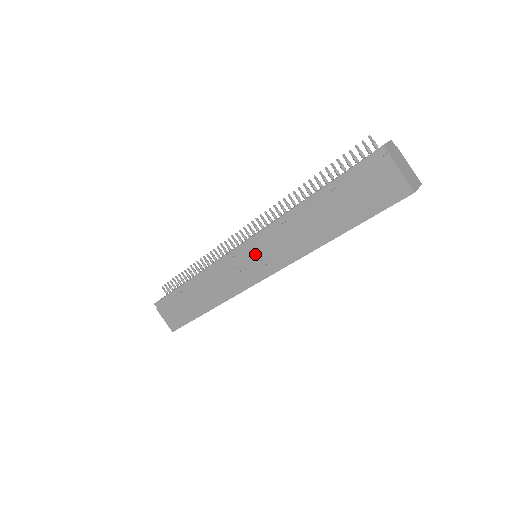
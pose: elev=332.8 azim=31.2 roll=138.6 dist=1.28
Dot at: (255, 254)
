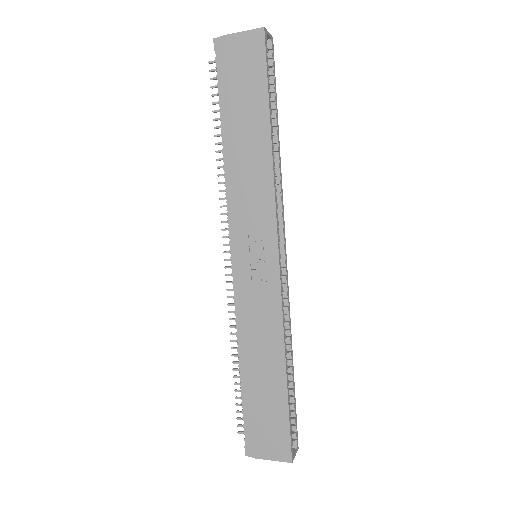
Dot at: (247, 245)
